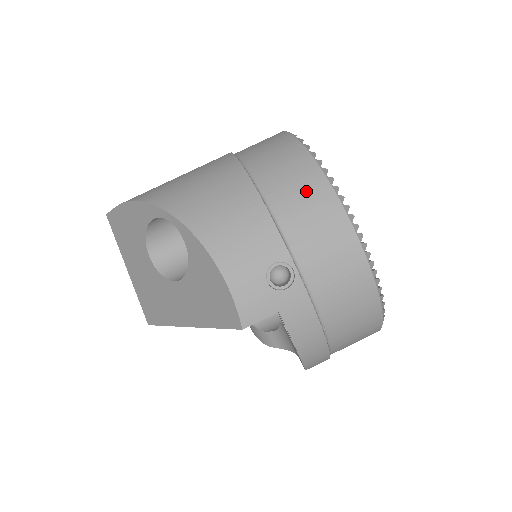
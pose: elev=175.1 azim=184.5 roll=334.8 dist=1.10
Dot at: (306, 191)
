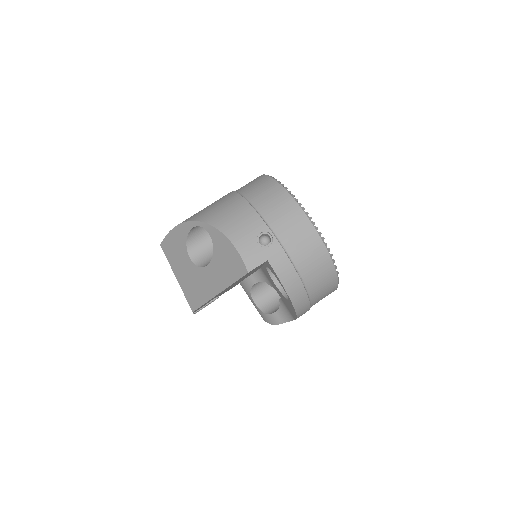
Dot at: (273, 195)
